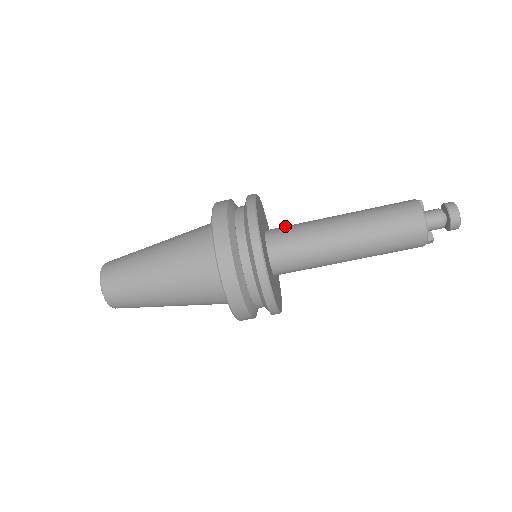
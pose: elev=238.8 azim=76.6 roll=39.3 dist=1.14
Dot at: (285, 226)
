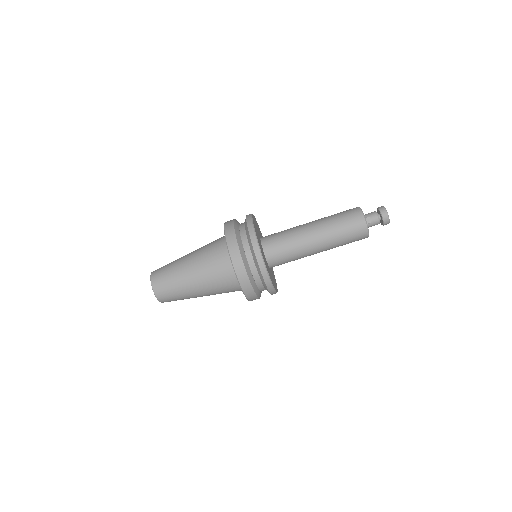
Dot at: occluded
